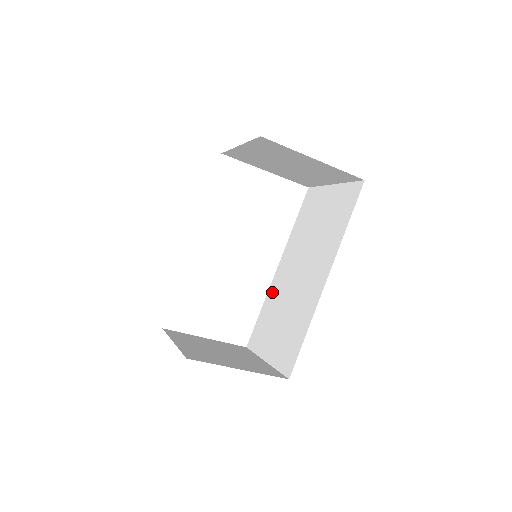
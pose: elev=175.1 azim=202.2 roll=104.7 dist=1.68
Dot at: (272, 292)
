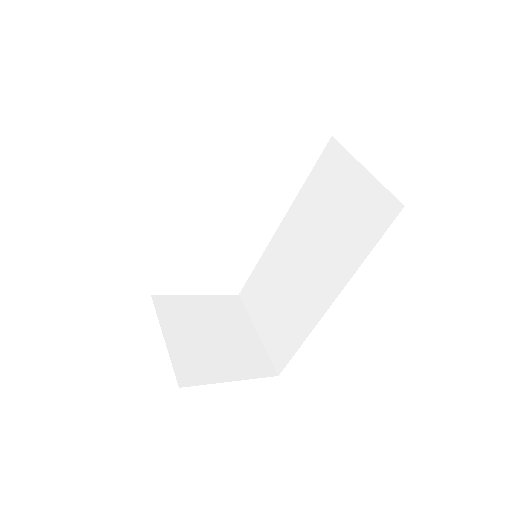
Dot at: (271, 254)
